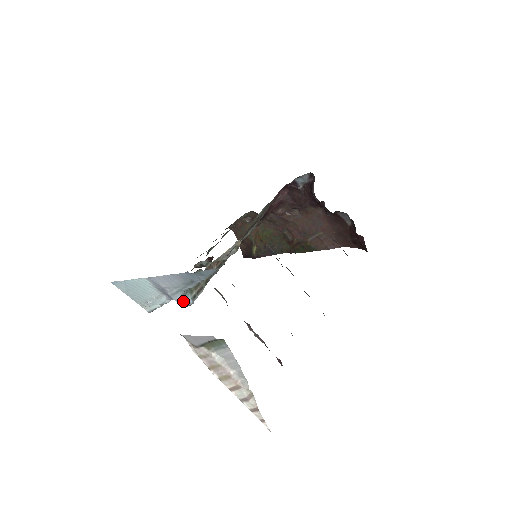
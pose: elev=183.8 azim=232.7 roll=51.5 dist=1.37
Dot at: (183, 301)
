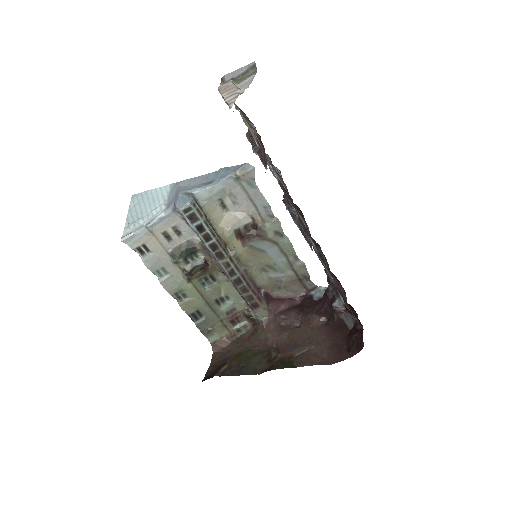
Dot at: (185, 196)
